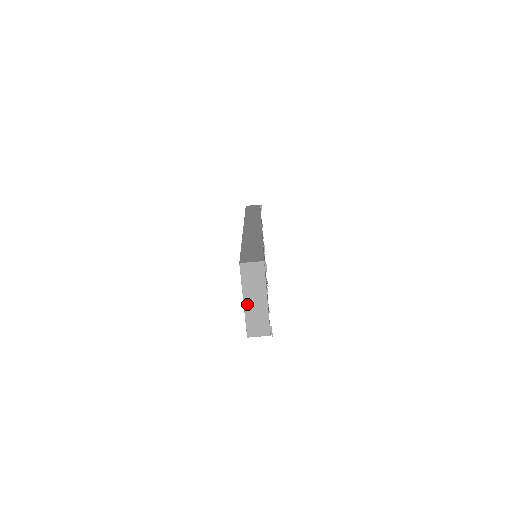
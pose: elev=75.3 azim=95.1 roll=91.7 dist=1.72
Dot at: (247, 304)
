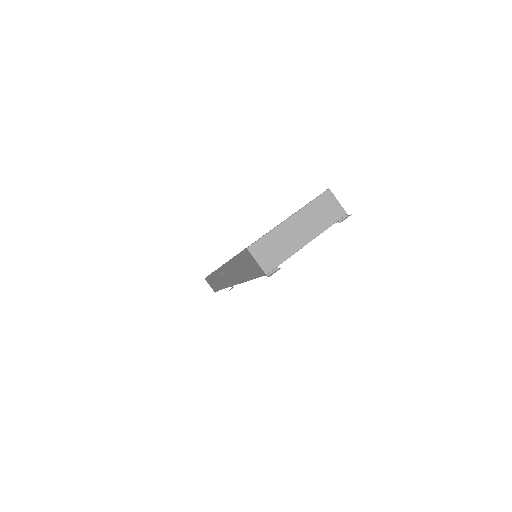
Dot at: (288, 223)
